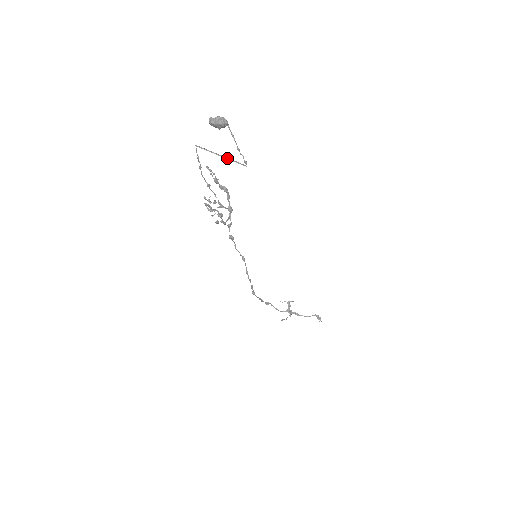
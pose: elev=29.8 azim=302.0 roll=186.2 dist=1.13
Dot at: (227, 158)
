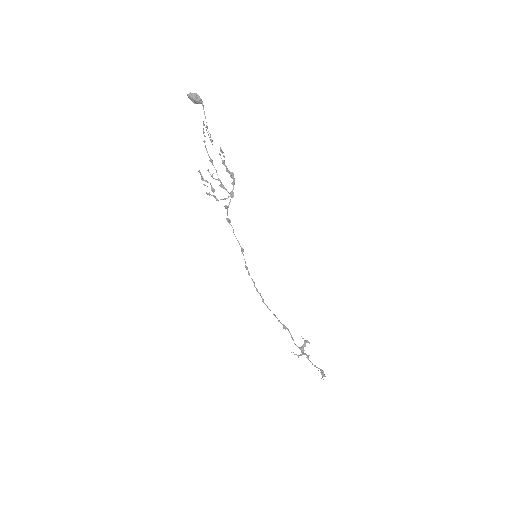
Dot at: occluded
